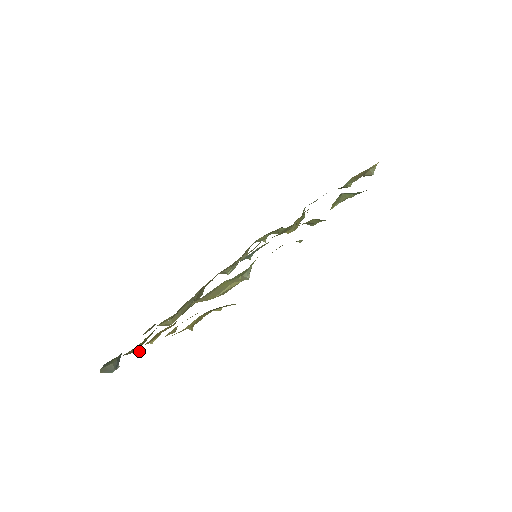
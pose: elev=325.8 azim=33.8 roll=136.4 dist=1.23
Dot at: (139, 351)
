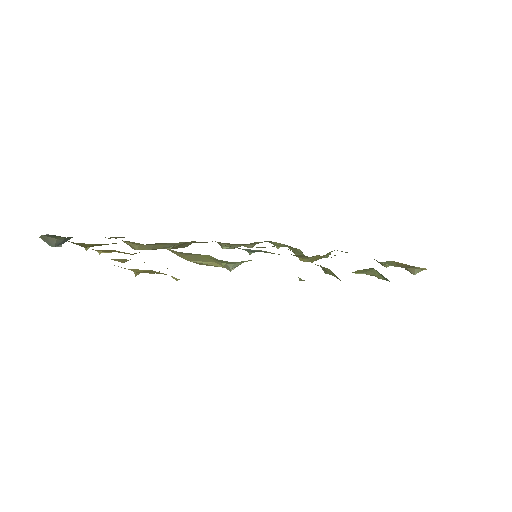
Dot at: (87, 249)
